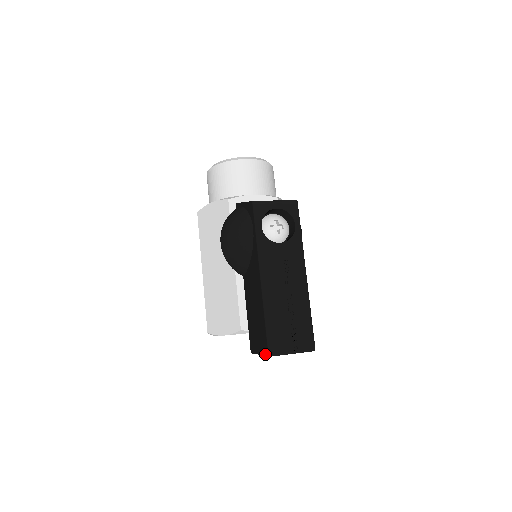
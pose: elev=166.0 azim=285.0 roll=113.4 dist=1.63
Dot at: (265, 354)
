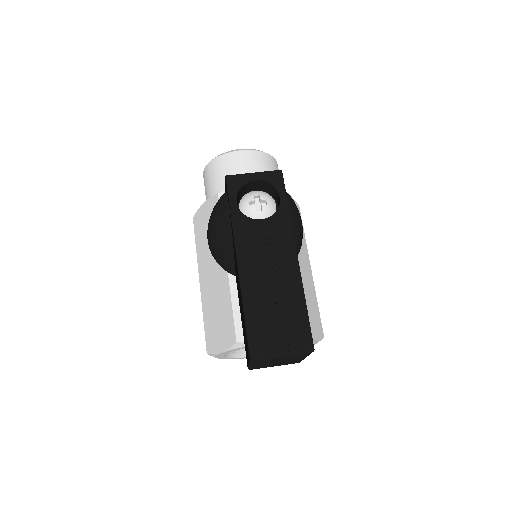
Dot at: (249, 359)
